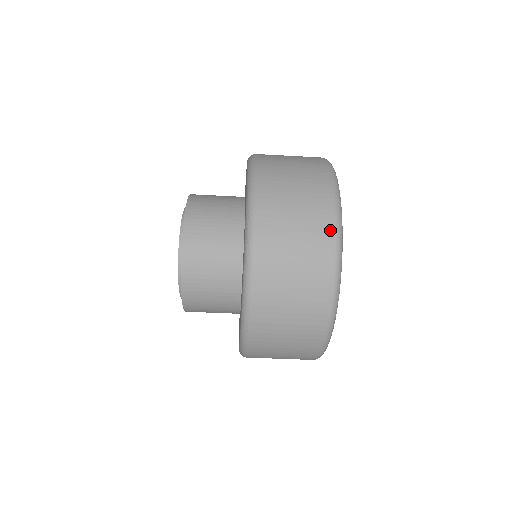
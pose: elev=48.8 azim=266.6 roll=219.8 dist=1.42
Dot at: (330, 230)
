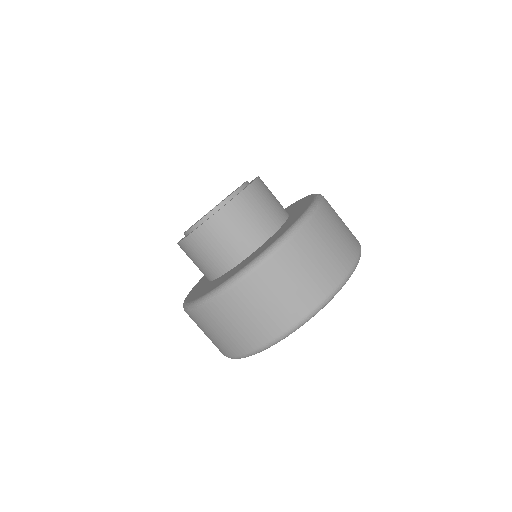
Dot at: occluded
